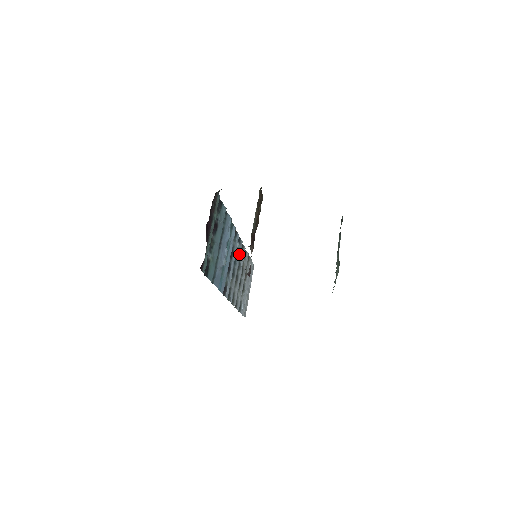
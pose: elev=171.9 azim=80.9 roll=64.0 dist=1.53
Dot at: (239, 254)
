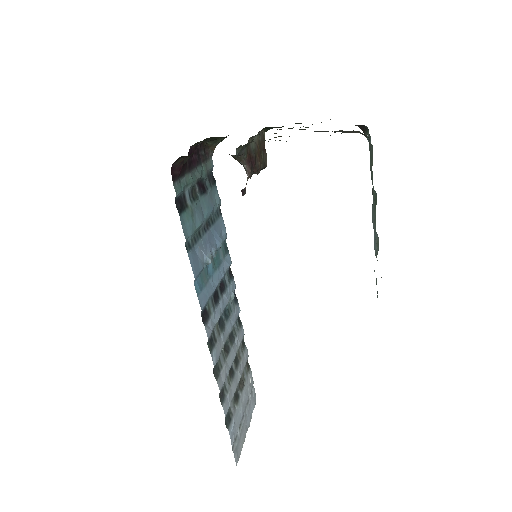
Dot at: (234, 317)
